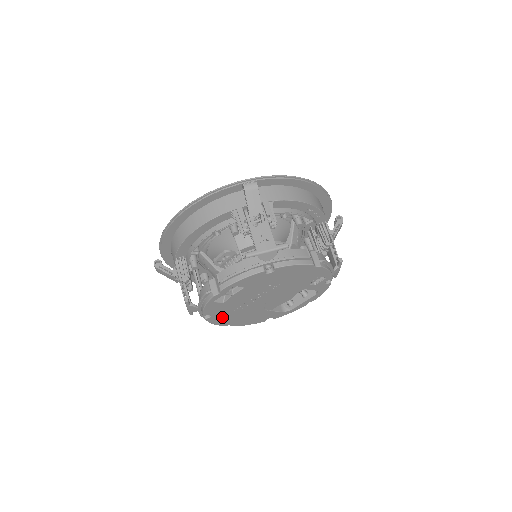
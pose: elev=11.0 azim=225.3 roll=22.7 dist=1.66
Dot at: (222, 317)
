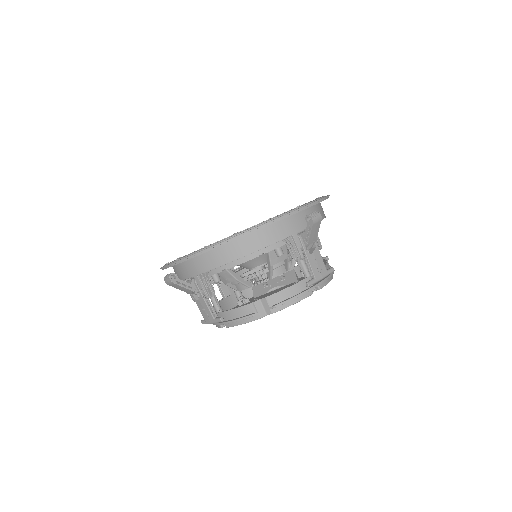
Dot at: occluded
